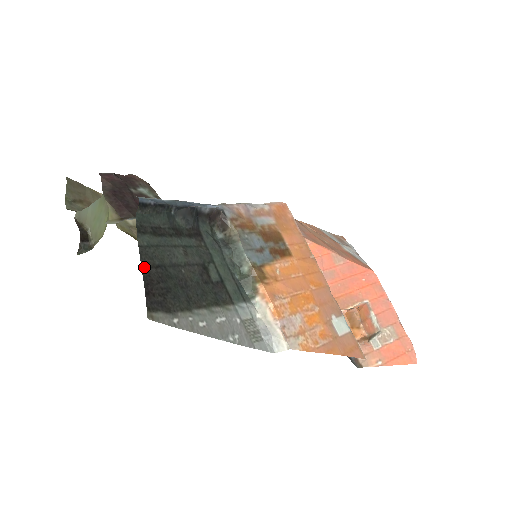
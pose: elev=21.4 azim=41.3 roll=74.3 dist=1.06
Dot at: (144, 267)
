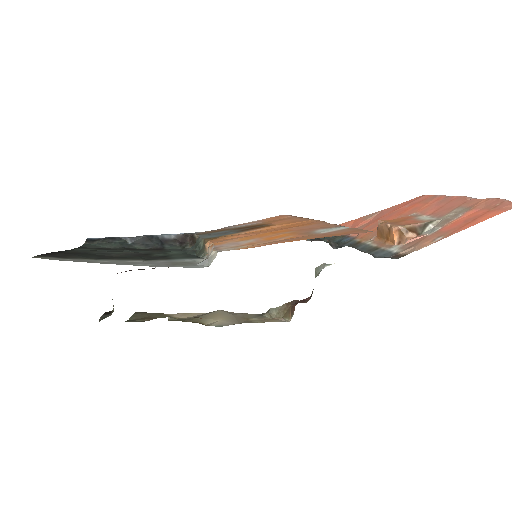
Dot at: (62, 252)
